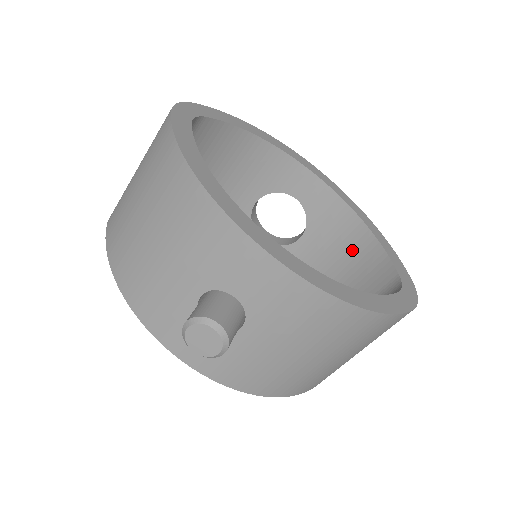
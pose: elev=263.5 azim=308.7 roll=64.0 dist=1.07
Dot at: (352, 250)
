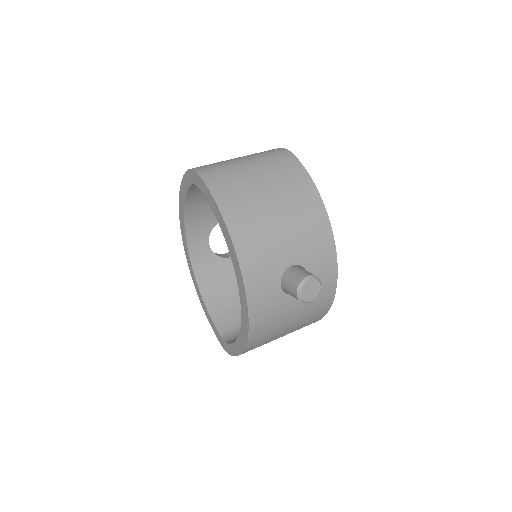
Dot at: occluded
